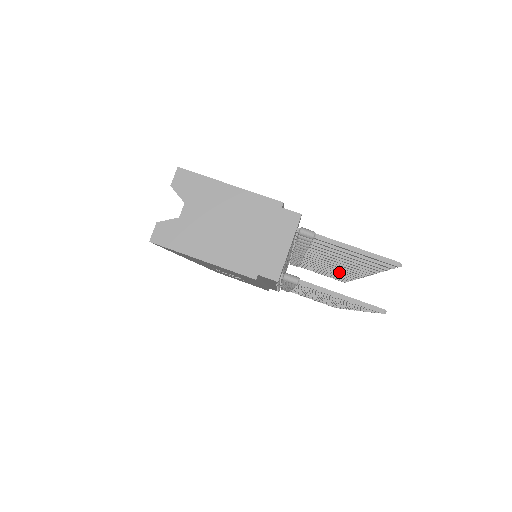
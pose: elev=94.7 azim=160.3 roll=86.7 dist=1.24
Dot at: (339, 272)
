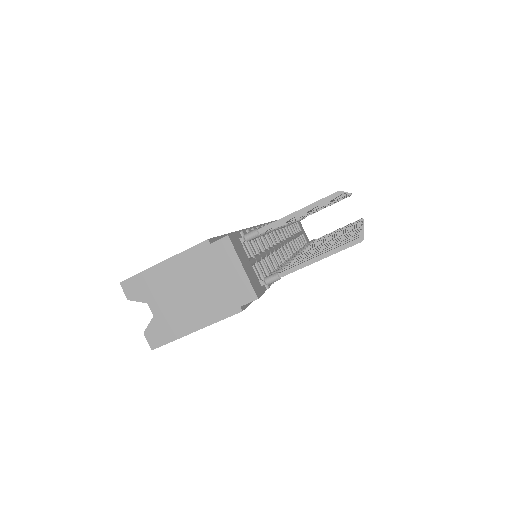
Dot at: occluded
